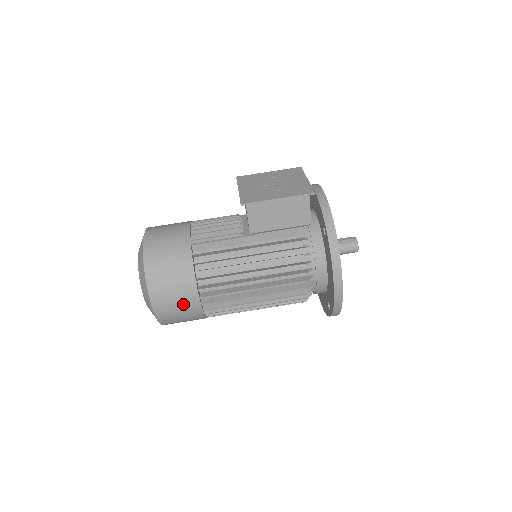
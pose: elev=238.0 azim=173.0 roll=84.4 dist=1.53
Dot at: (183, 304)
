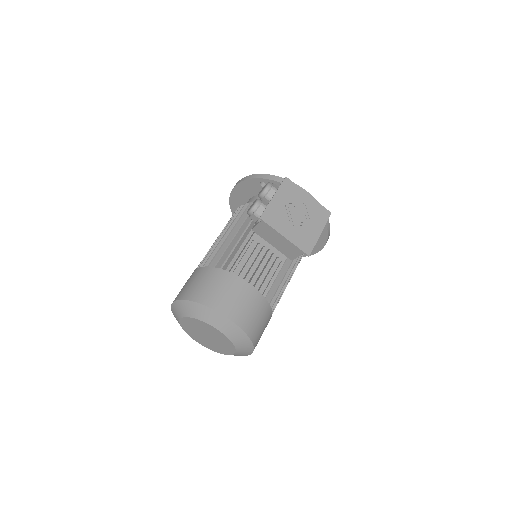
Dot at: occluded
